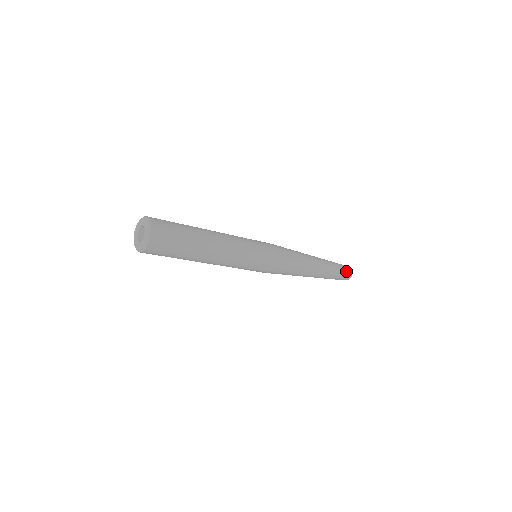
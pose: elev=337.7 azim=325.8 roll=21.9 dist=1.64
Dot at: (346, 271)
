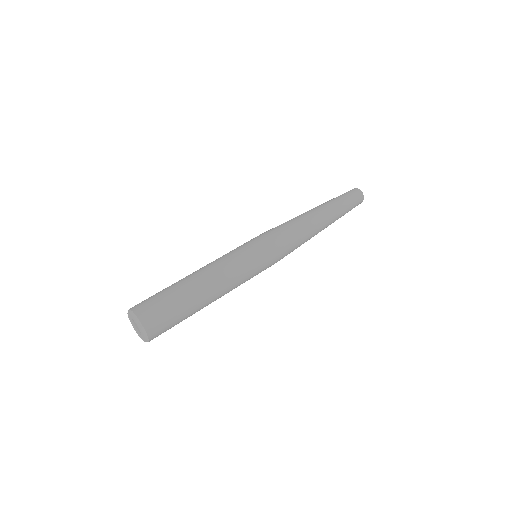
Dot at: (356, 204)
